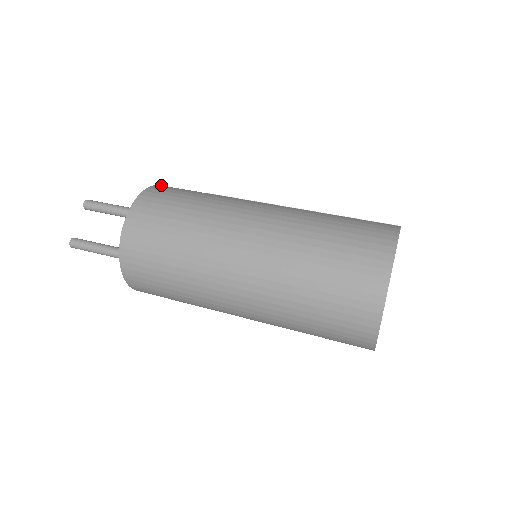
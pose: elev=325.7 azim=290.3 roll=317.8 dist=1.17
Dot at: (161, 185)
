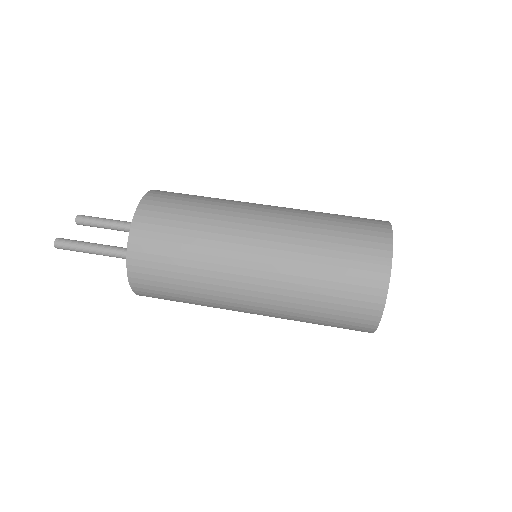
Dot at: occluded
